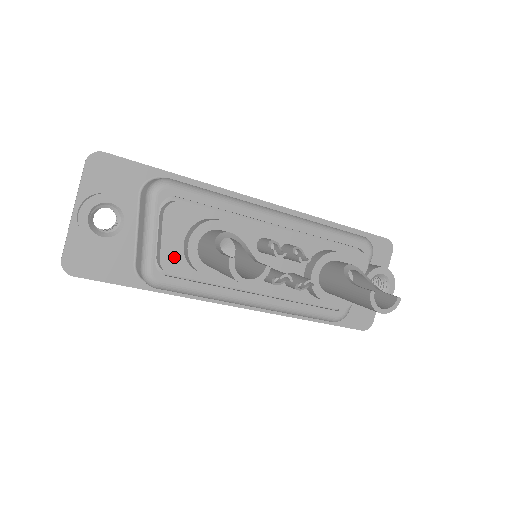
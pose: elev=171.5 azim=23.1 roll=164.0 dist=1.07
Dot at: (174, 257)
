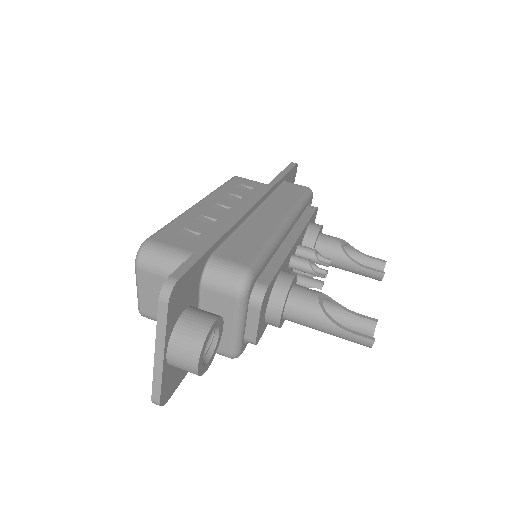
Dot at: (261, 329)
